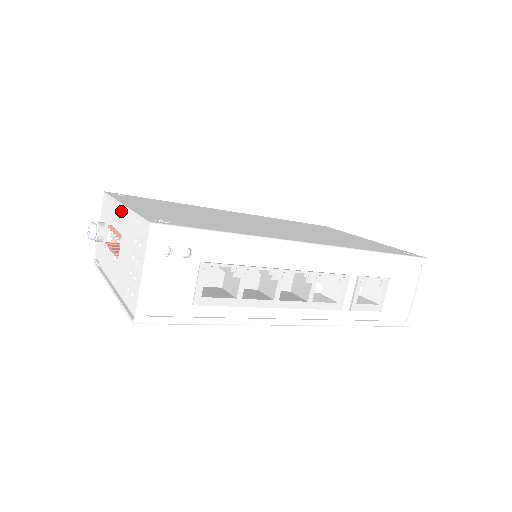
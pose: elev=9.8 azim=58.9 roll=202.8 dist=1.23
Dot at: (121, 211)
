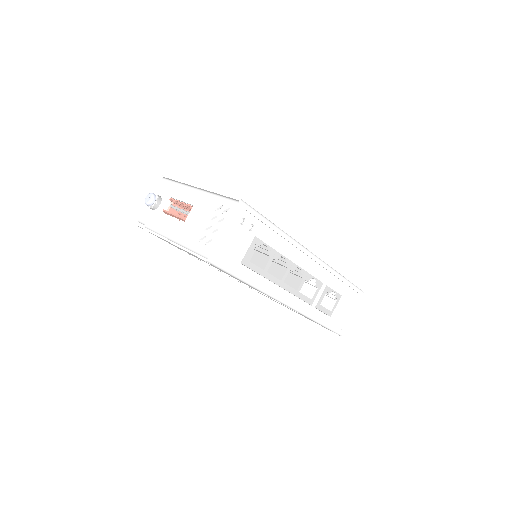
Dot at: (194, 190)
